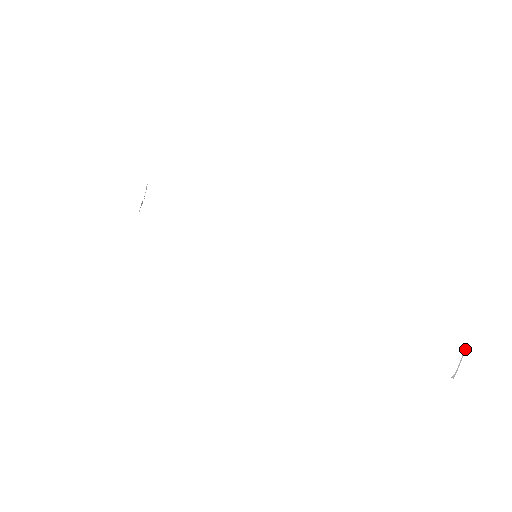
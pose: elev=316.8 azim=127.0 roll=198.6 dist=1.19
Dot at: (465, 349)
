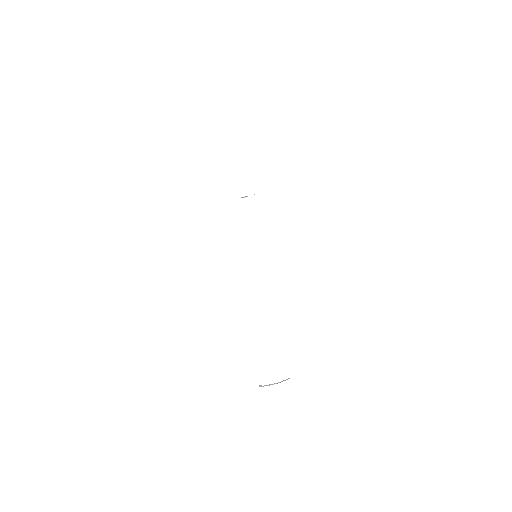
Dot at: occluded
